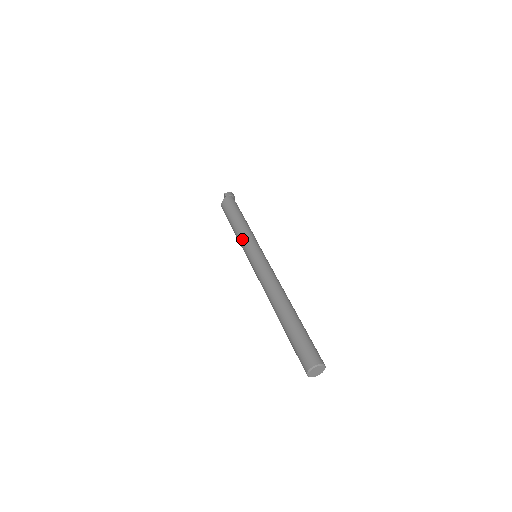
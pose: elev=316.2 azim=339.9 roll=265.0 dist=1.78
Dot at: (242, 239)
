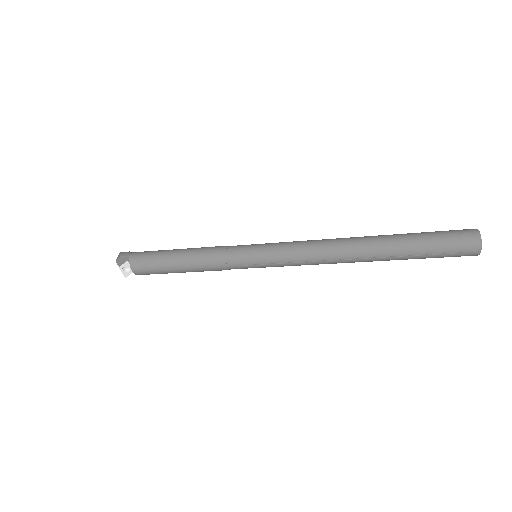
Dot at: (221, 258)
